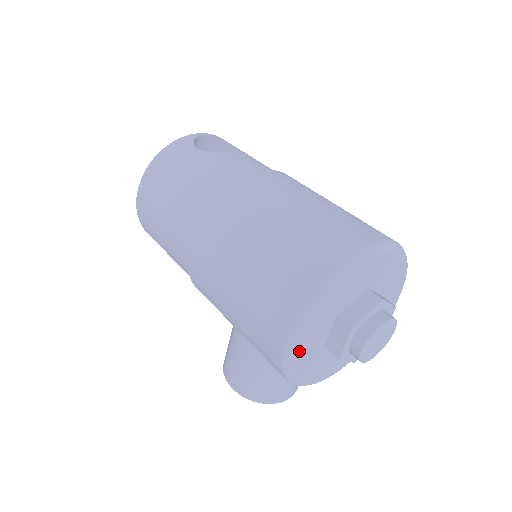
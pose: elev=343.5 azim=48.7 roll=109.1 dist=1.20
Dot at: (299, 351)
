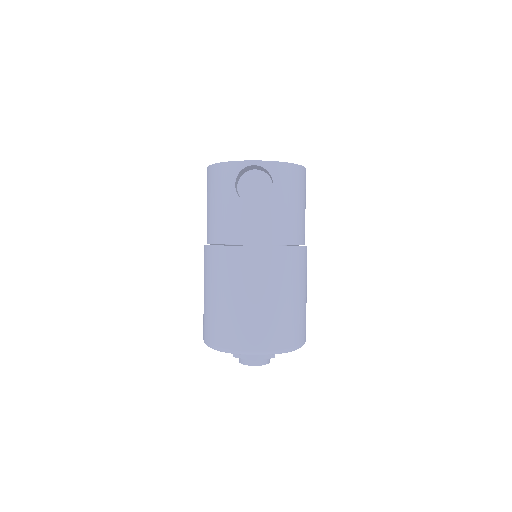
Dot at: occluded
